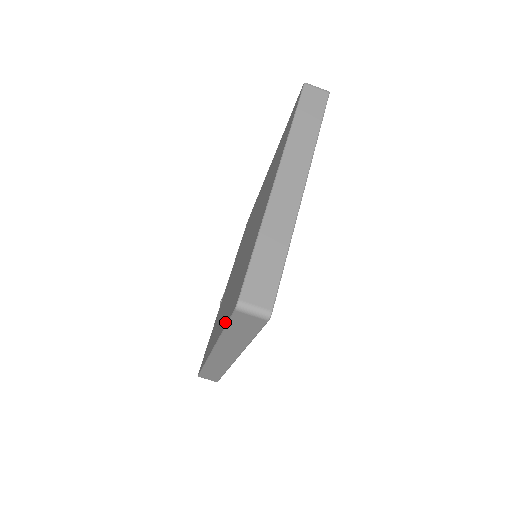
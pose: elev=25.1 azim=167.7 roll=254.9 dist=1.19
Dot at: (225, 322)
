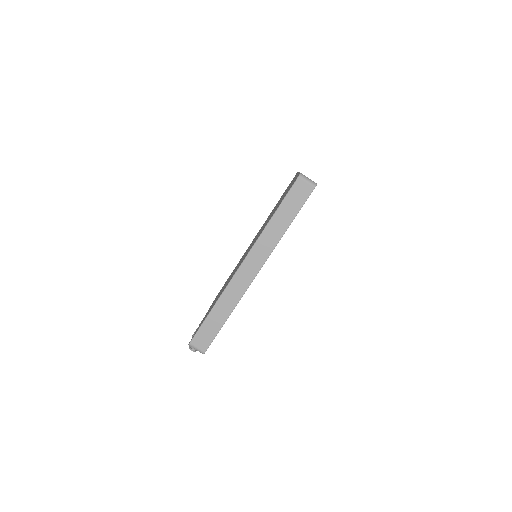
Dot at: (275, 212)
